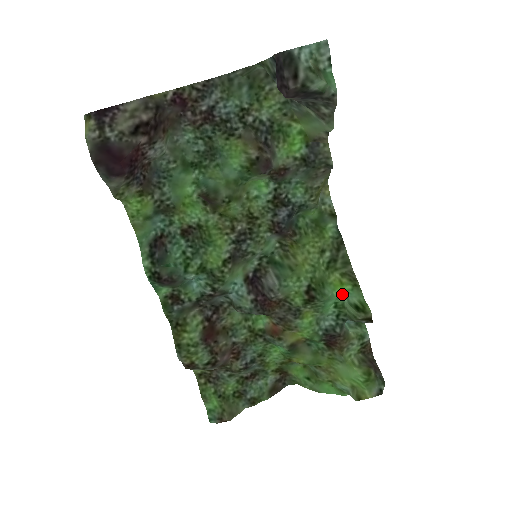
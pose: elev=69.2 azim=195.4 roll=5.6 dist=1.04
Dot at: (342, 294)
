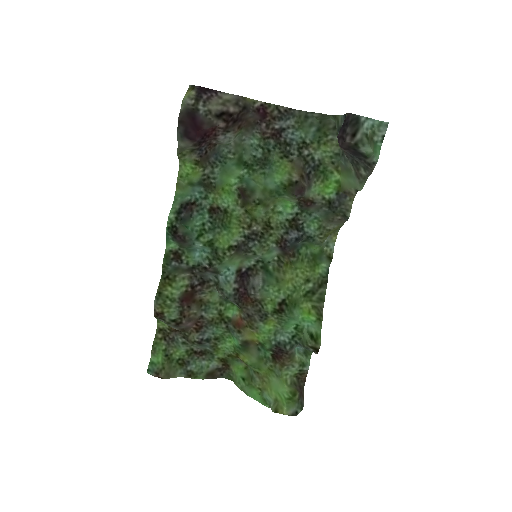
Dot at: (306, 321)
